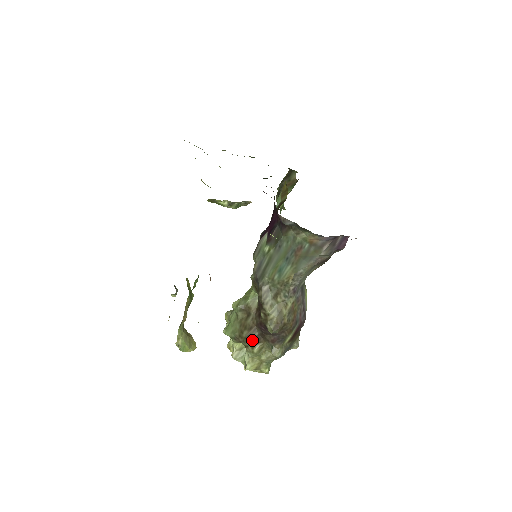
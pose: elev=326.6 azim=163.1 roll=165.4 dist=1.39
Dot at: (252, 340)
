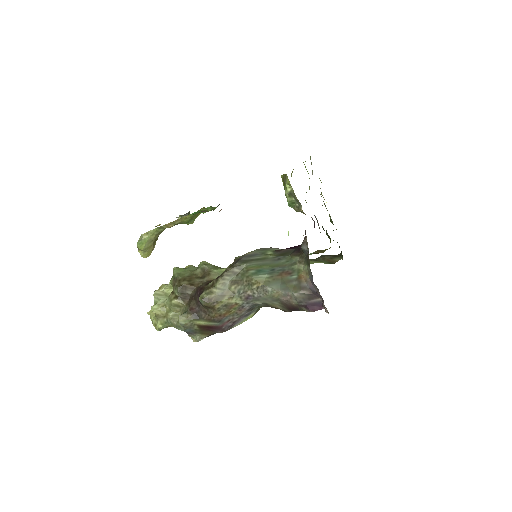
Dot at: (182, 292)
